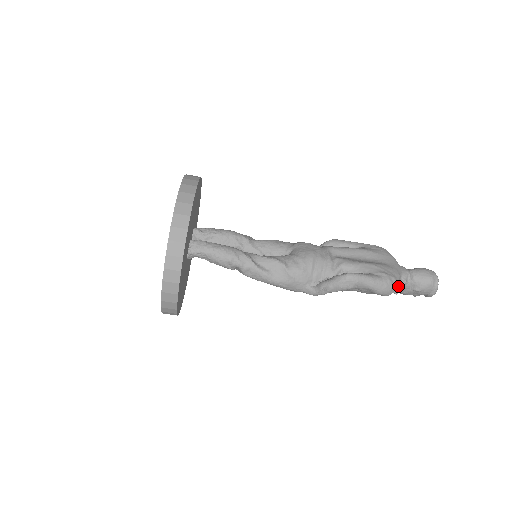
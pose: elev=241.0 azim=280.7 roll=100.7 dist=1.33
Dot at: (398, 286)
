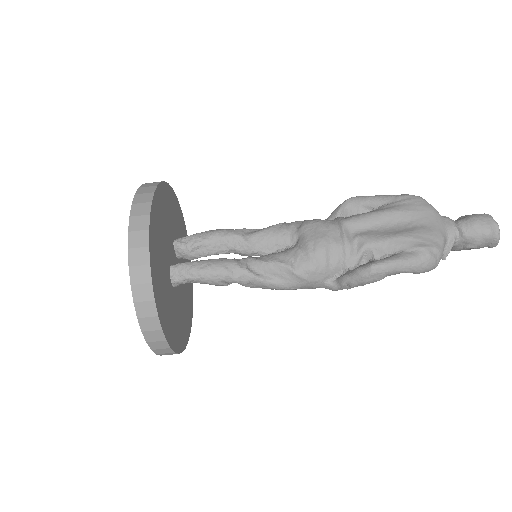
Dot at: (444, 250)
